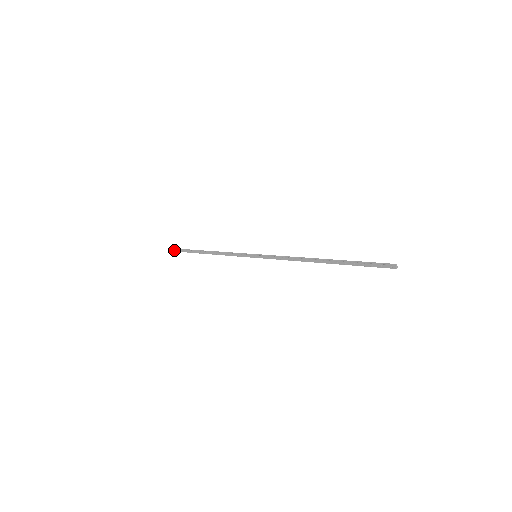
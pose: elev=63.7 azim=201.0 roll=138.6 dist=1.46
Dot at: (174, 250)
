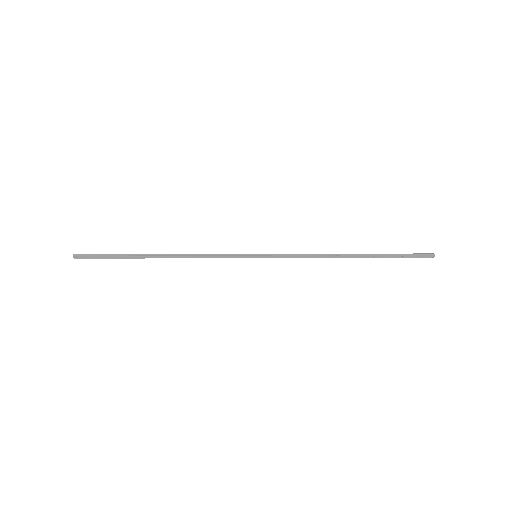
Dot at: (85, 257)
